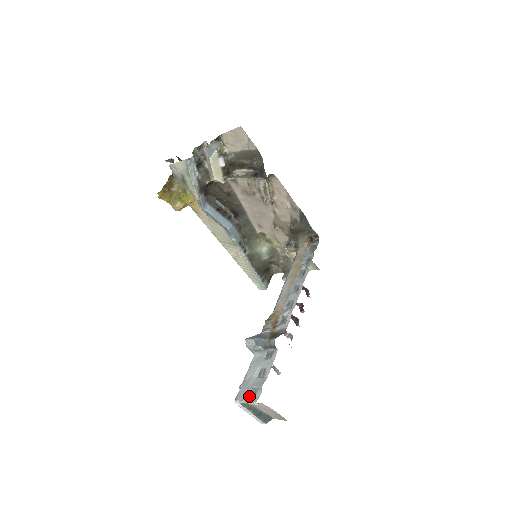
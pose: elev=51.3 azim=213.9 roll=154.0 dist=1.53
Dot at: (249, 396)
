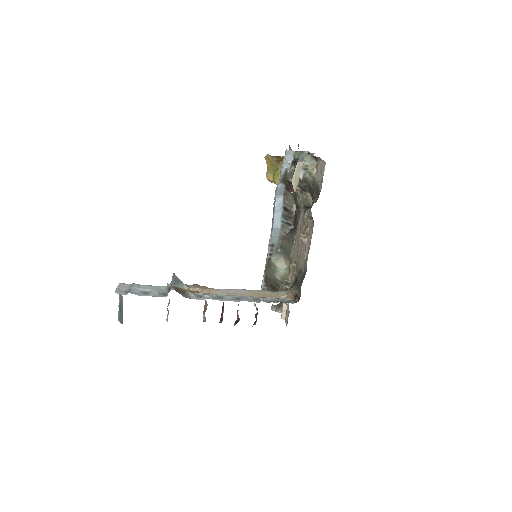
Dot at: (122, 289)
